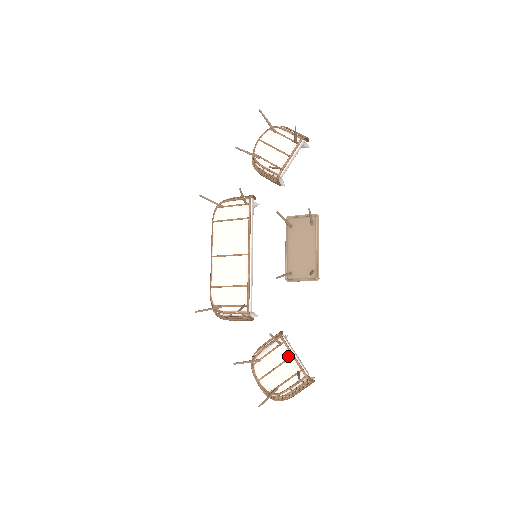
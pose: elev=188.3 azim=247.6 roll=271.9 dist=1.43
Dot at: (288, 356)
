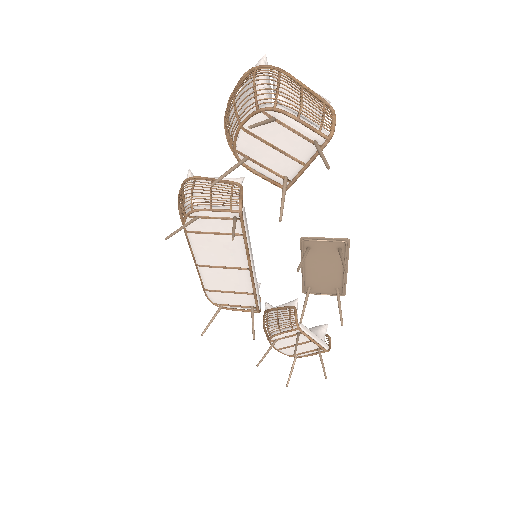
Dot at: (307, 340)
